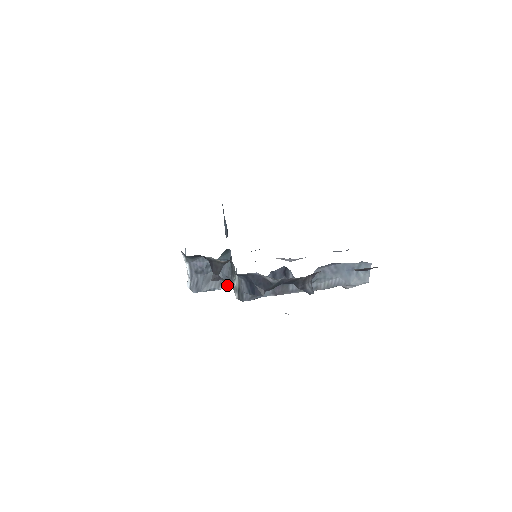
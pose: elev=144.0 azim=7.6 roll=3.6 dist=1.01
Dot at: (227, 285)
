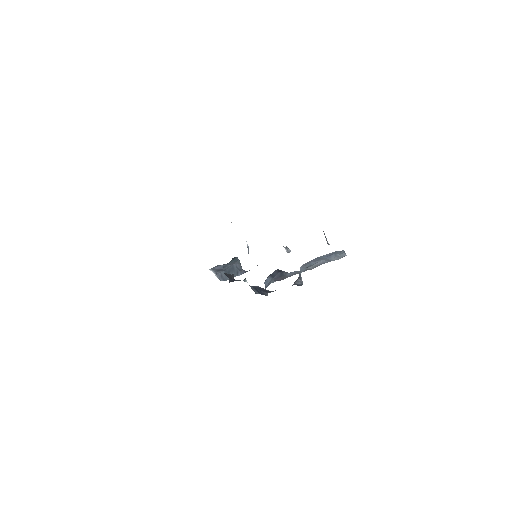
Dot at: (243, 273)
